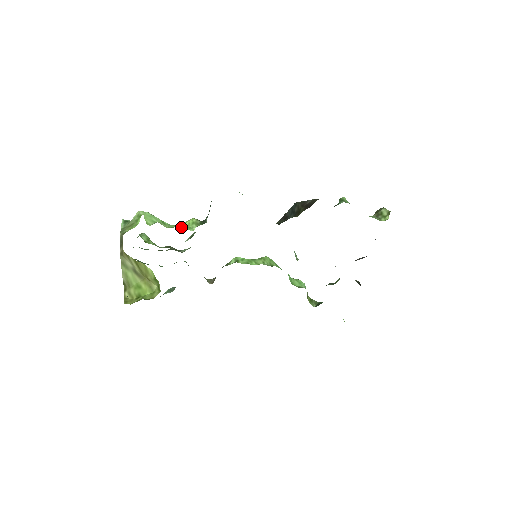
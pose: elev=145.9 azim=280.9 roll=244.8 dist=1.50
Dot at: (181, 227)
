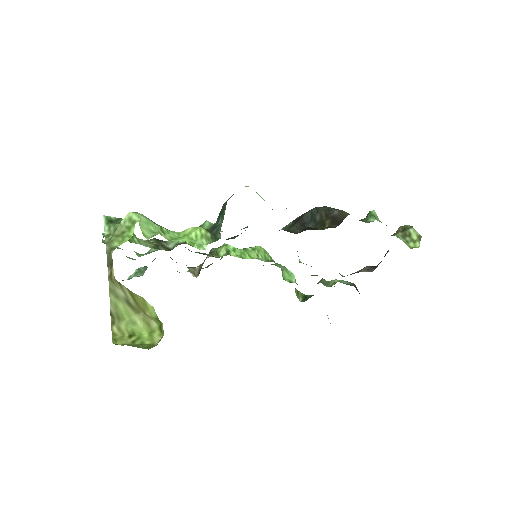
Dot at: (188, 243)
